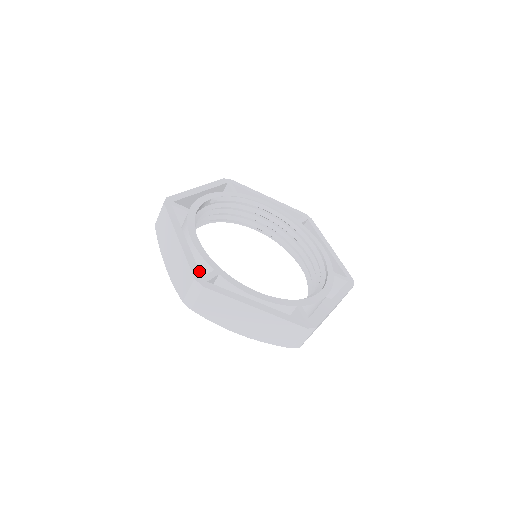
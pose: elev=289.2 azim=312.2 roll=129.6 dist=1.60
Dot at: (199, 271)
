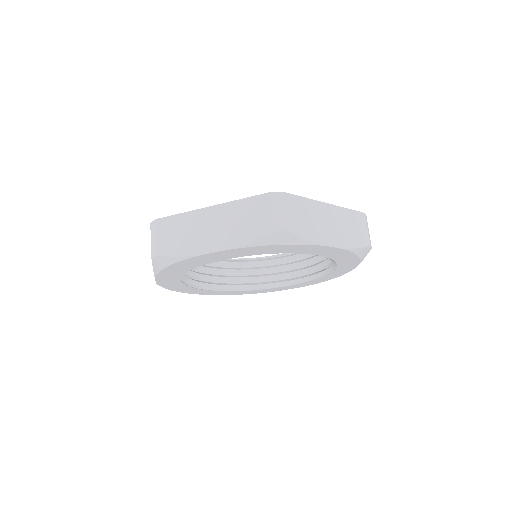
Dot at: occluded
